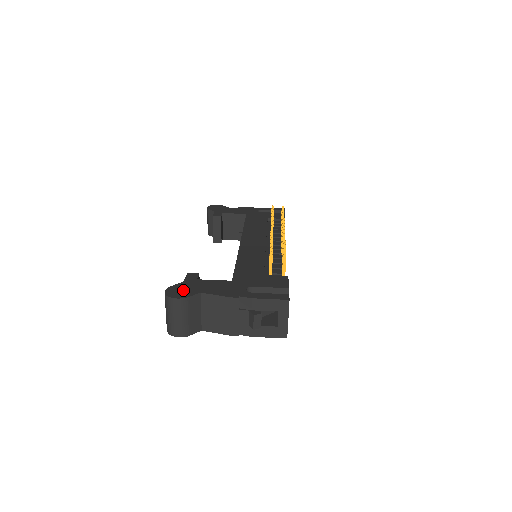
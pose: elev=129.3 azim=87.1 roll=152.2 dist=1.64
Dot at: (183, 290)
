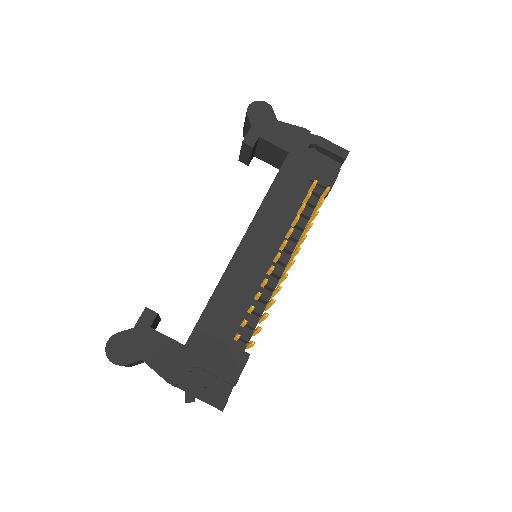
Dot at: (126, 348)
